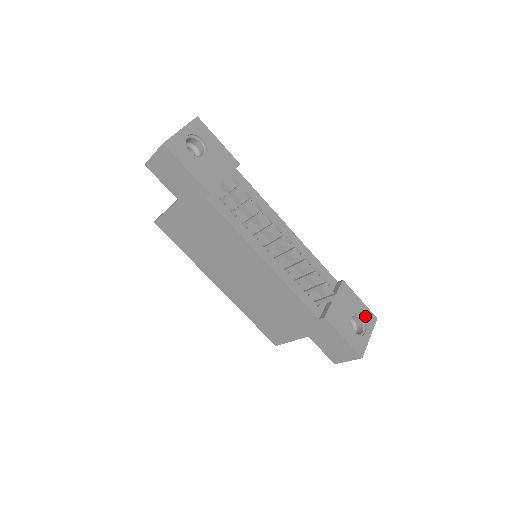
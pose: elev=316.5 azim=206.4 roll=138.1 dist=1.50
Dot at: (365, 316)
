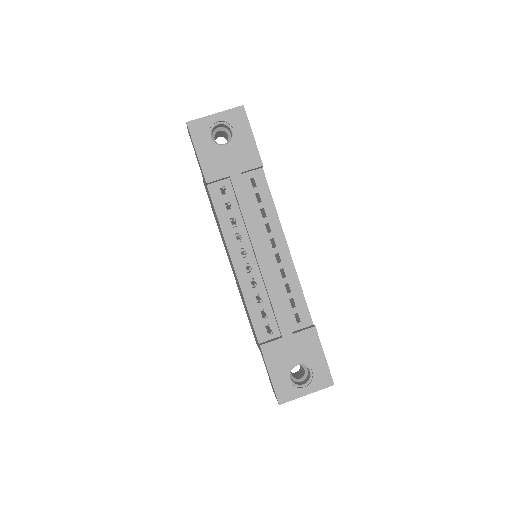
Dot at: (318, 373)
